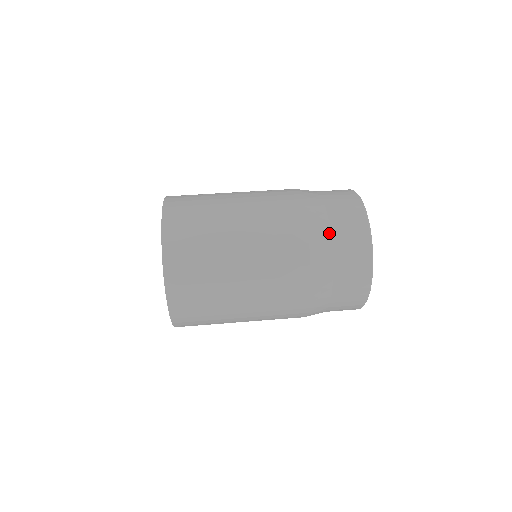
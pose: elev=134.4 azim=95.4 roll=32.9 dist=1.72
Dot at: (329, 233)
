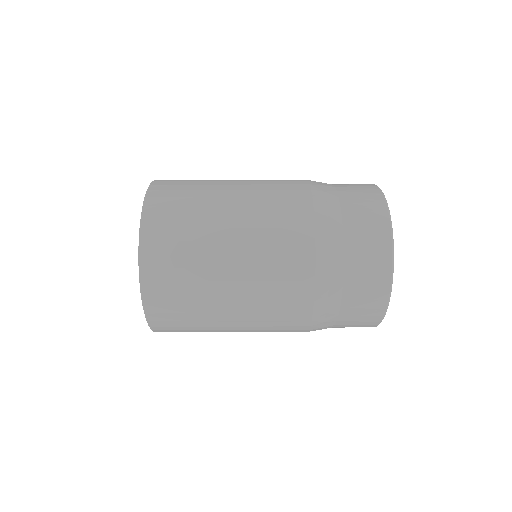
Dot at: (339, 301)
